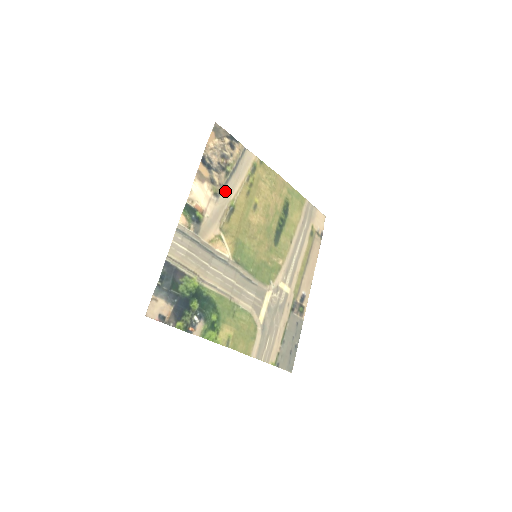
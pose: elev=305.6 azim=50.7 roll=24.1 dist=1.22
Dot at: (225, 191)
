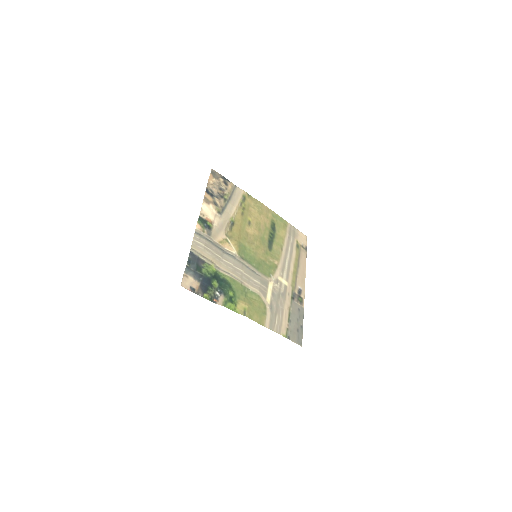
Dot at: (225, 211)
